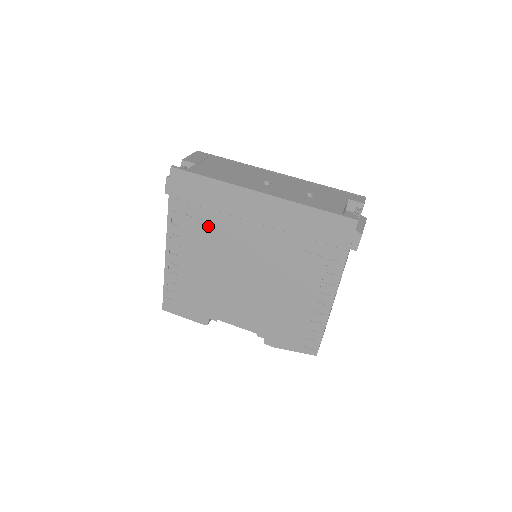
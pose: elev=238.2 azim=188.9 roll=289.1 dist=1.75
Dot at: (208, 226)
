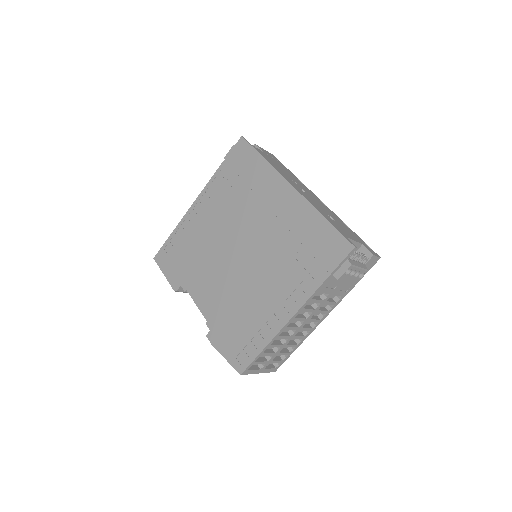
Dot at: (235, 198)
